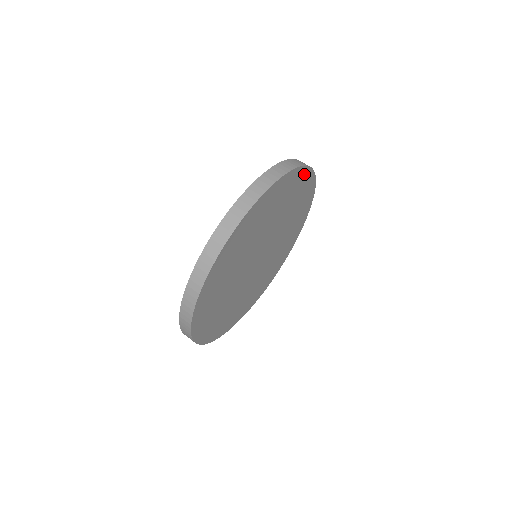
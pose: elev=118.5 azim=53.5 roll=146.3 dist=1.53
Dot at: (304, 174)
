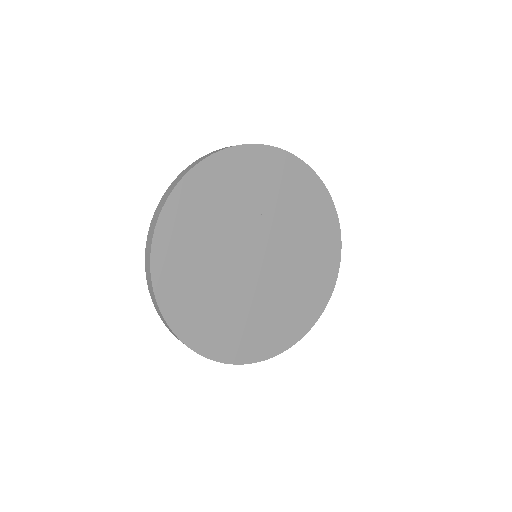
Dot at: (275, 157)
